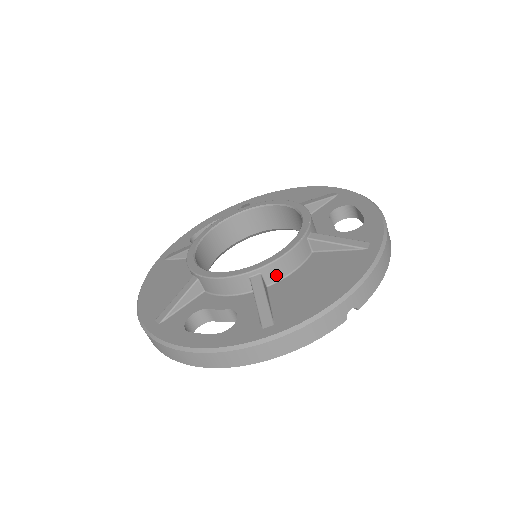
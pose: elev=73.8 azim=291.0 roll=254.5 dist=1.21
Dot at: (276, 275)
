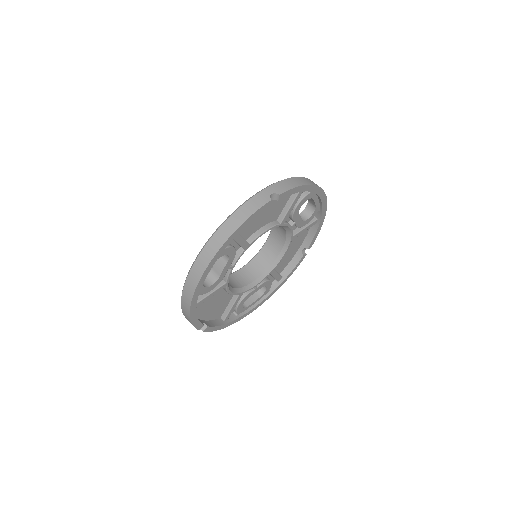
Dot at: occluded
